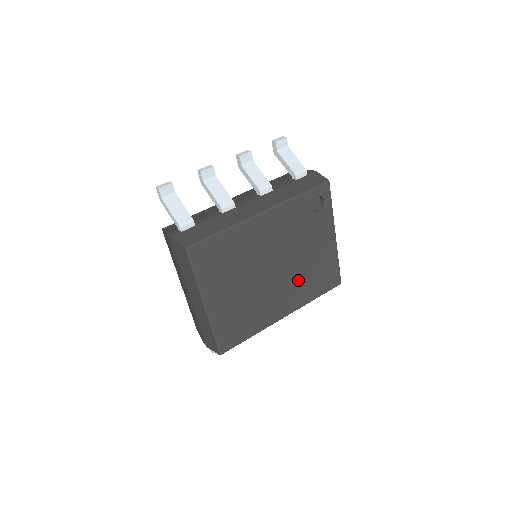
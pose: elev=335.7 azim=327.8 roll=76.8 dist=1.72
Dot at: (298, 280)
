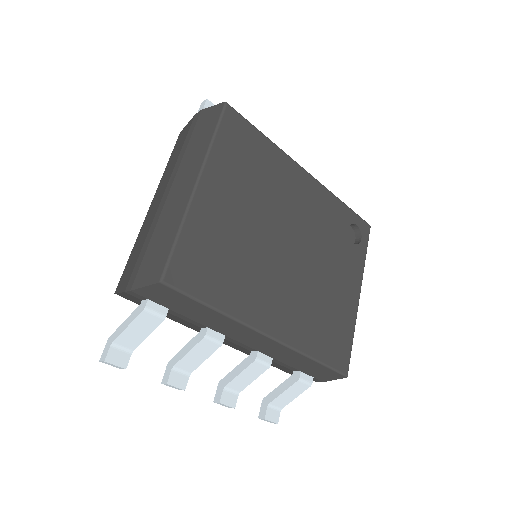
Dot at: (306, 299)
